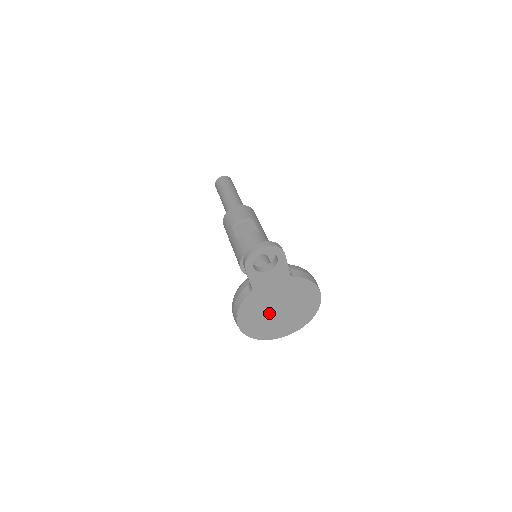
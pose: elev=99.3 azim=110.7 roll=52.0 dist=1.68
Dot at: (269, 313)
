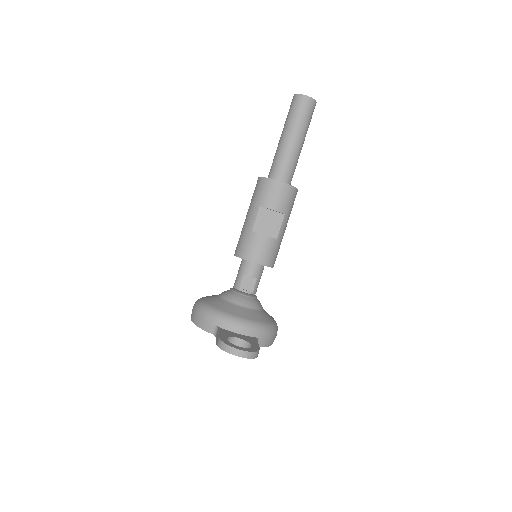
Dot at: occluded
